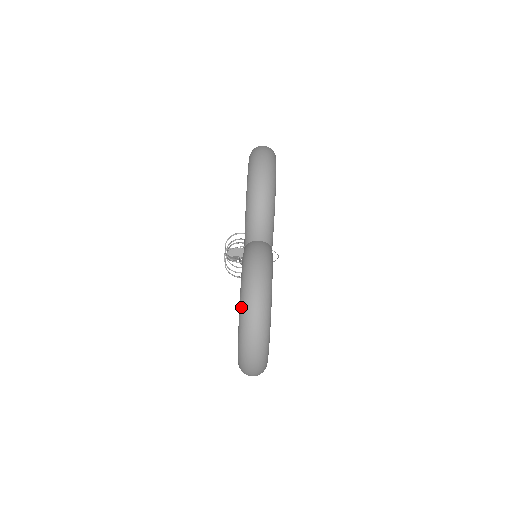
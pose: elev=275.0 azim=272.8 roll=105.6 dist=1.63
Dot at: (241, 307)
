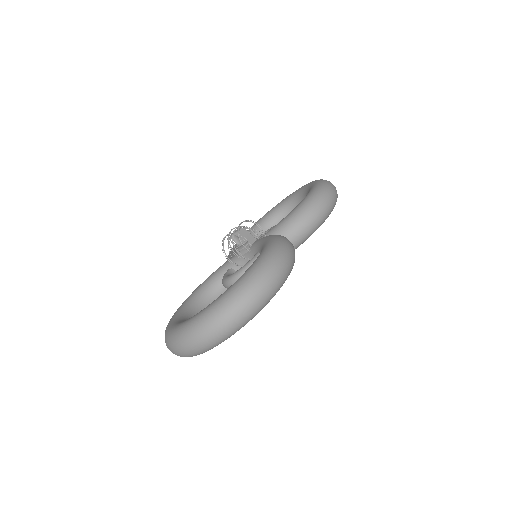
Dot at: (254, 269)
